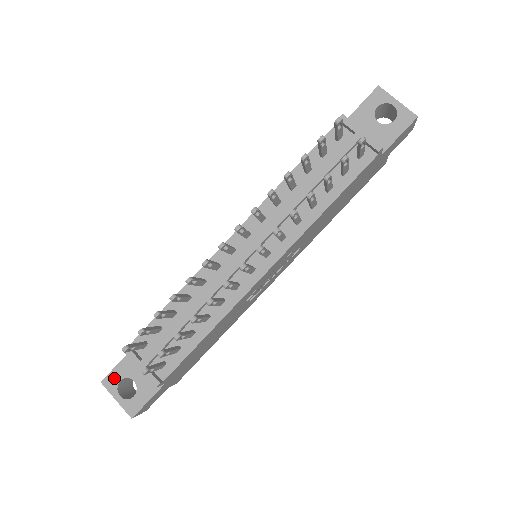
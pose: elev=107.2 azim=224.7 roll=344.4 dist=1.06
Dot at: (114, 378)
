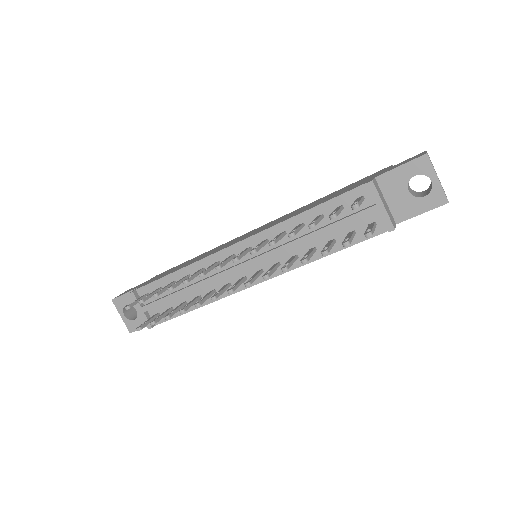
Dot at: (122, 301)
